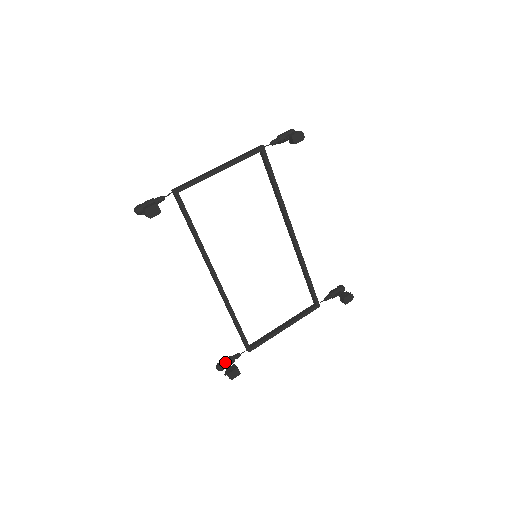
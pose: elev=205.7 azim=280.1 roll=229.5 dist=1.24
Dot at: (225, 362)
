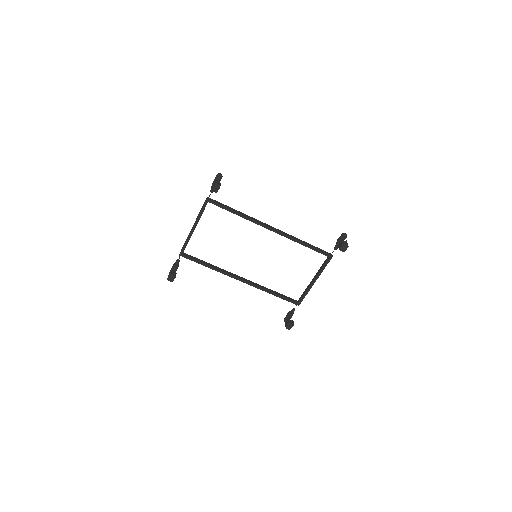
Dot at: (287, 317)
